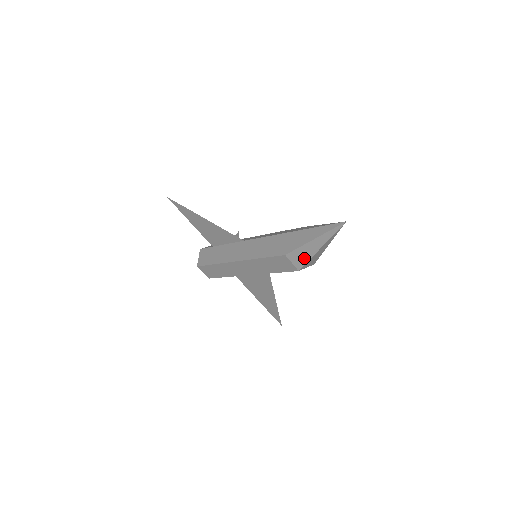
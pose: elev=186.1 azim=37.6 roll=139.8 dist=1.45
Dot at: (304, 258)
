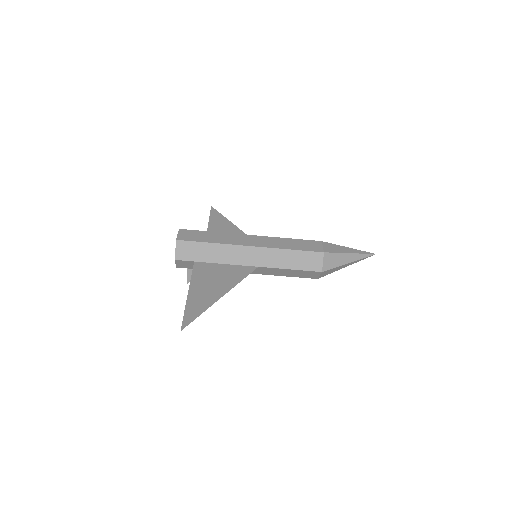
Dot at: (335, 250)
